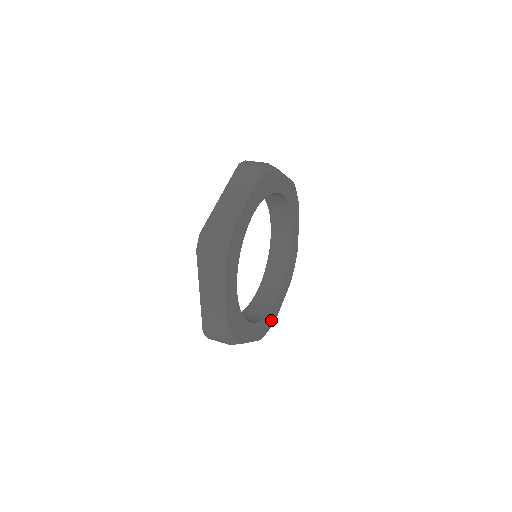
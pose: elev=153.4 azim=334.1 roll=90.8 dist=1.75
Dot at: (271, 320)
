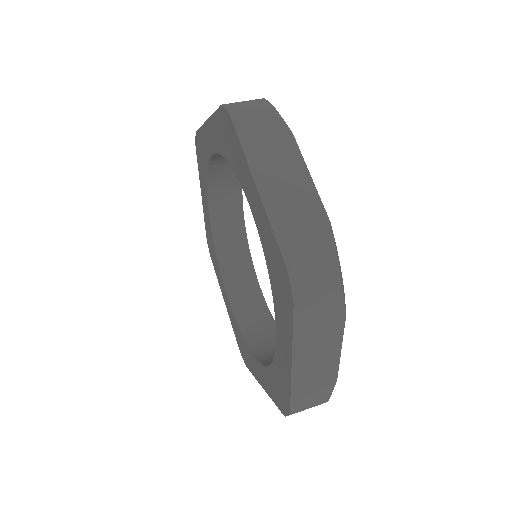
Dot at: occluded
